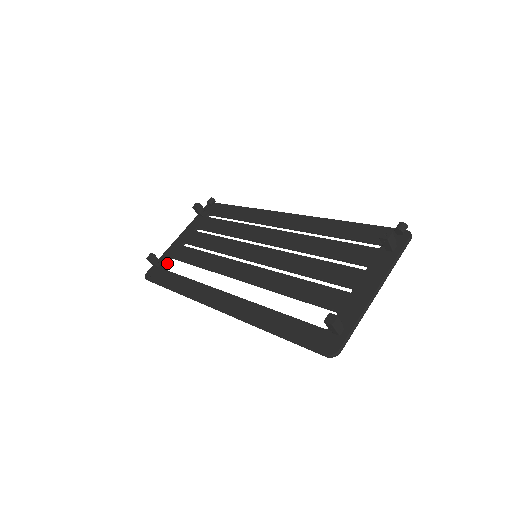
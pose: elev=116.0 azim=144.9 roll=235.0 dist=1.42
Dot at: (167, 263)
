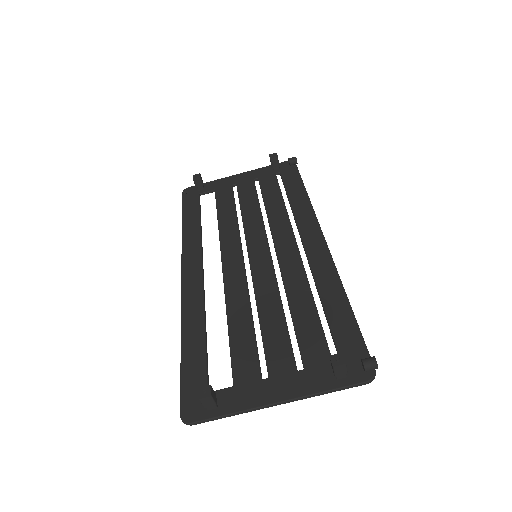
Dot at: (208, 192)
